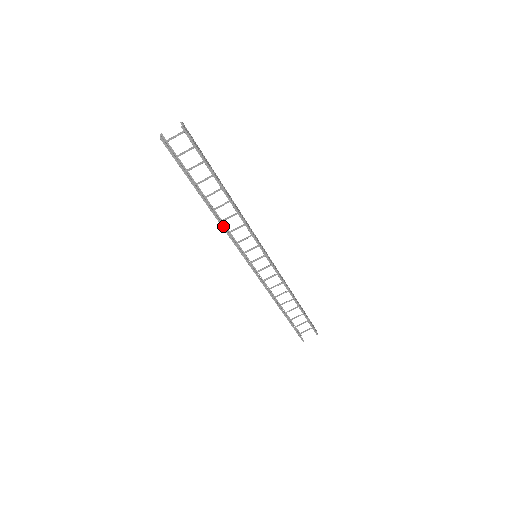
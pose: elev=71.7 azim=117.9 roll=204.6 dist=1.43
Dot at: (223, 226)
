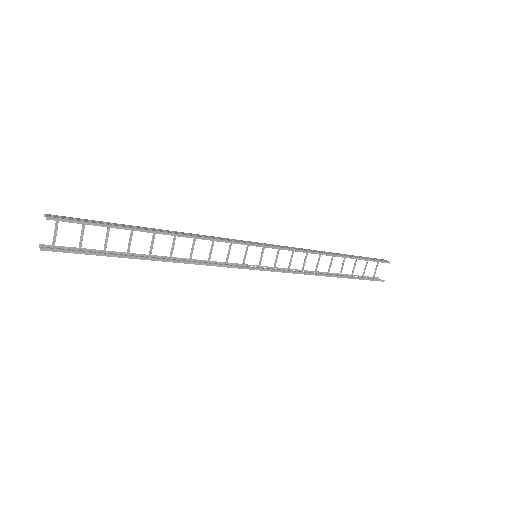
Dot at: (194, 263)
